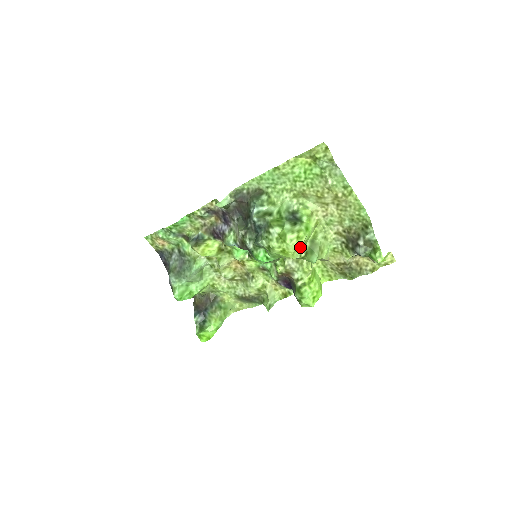
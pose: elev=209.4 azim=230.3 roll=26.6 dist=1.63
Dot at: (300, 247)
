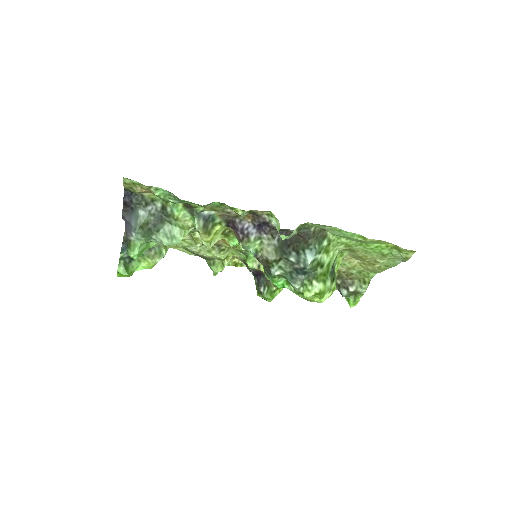
Dot at: occluded
